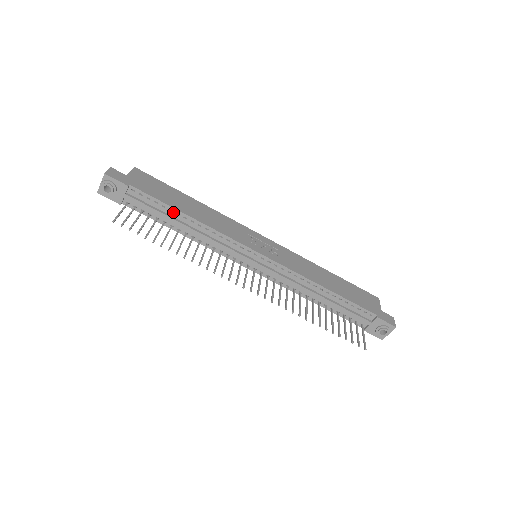
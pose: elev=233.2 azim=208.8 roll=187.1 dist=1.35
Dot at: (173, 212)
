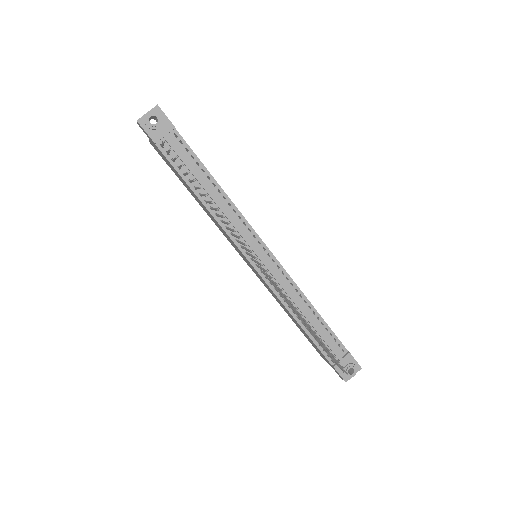
Dot at: (204, 174)
